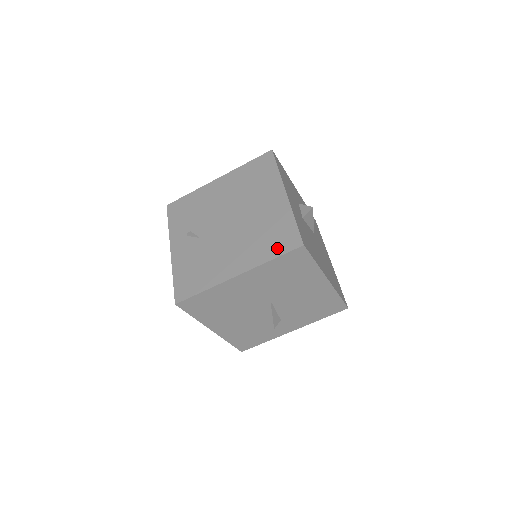
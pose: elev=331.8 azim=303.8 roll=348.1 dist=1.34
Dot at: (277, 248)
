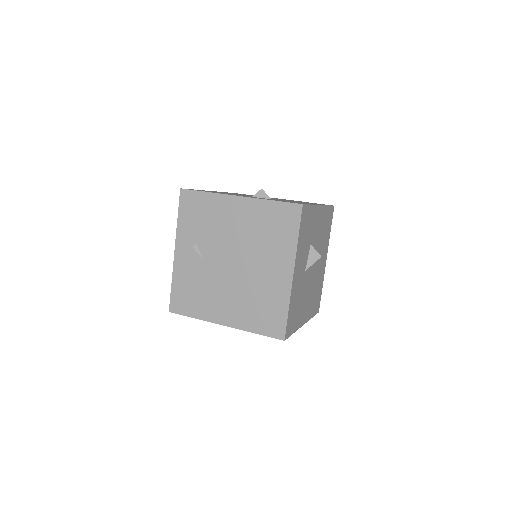
Dot at: (263, 326)
